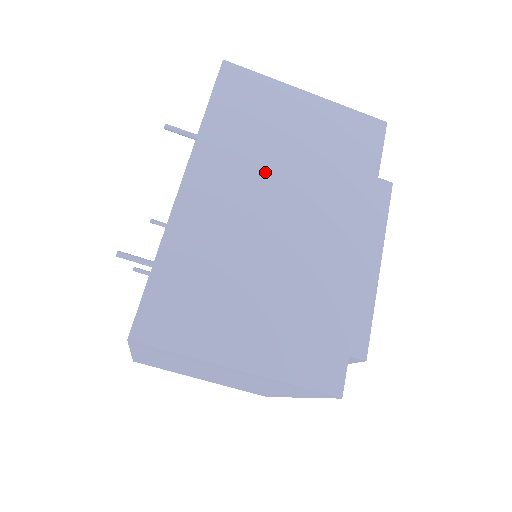
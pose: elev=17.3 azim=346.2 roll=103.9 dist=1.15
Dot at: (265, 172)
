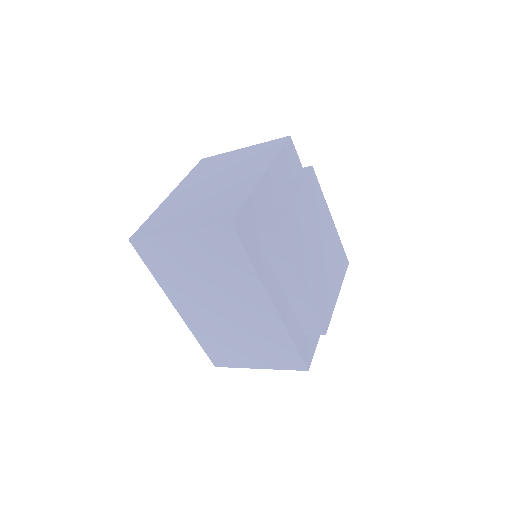
Dot at: (199, 290)
